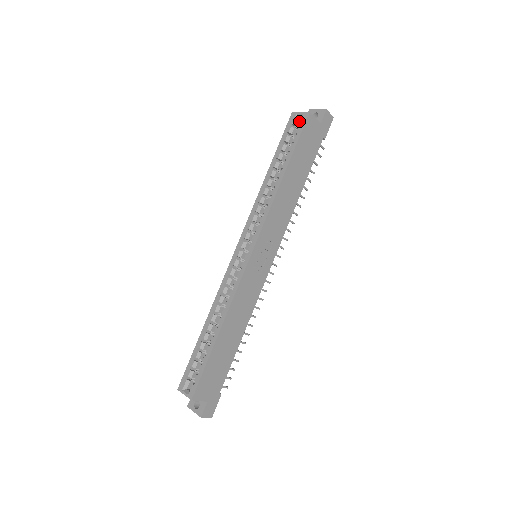
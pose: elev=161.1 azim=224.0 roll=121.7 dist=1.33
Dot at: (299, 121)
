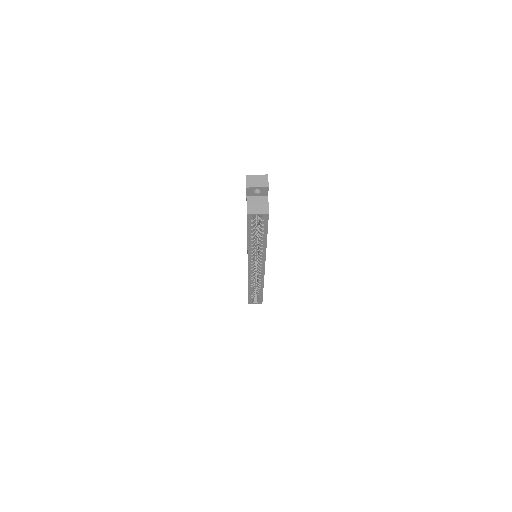
Dot at: occluded
